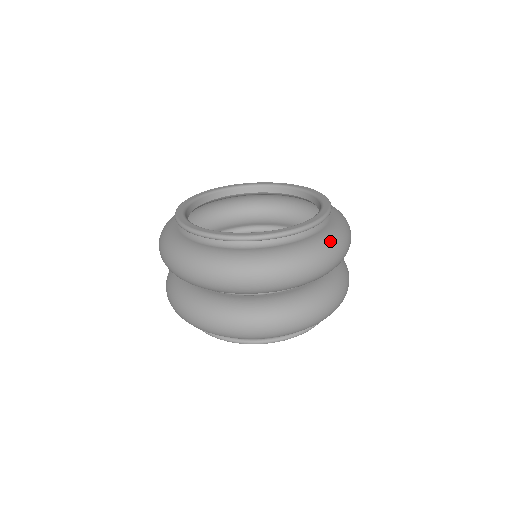
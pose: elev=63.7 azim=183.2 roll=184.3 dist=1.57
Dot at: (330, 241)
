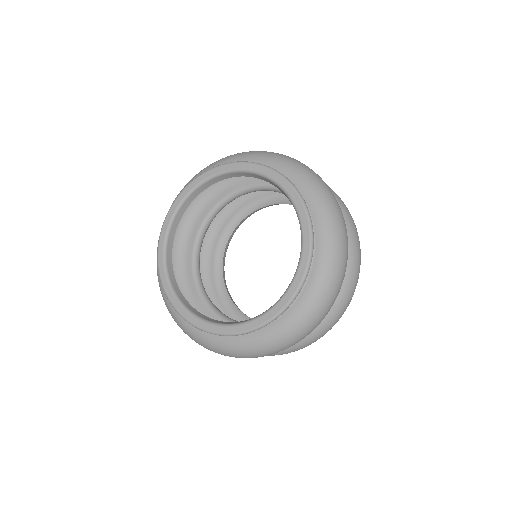
Dot at: (267, 345)
